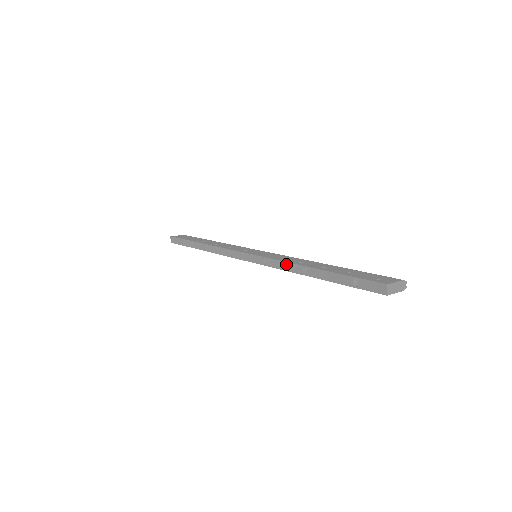
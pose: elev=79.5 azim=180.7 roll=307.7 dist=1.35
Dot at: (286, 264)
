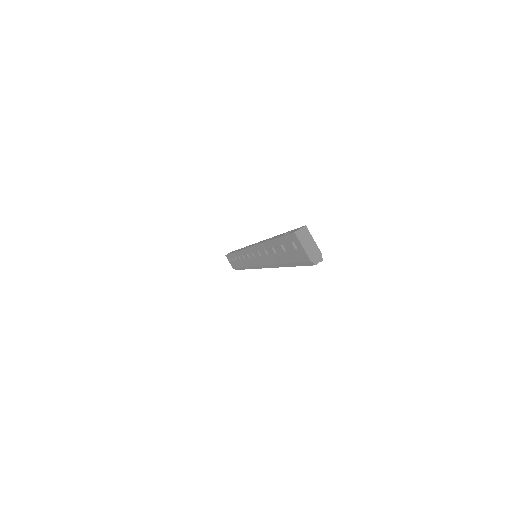
Dot at: occluded
